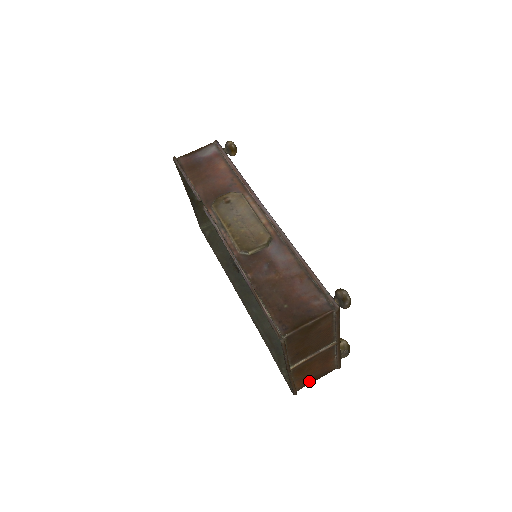
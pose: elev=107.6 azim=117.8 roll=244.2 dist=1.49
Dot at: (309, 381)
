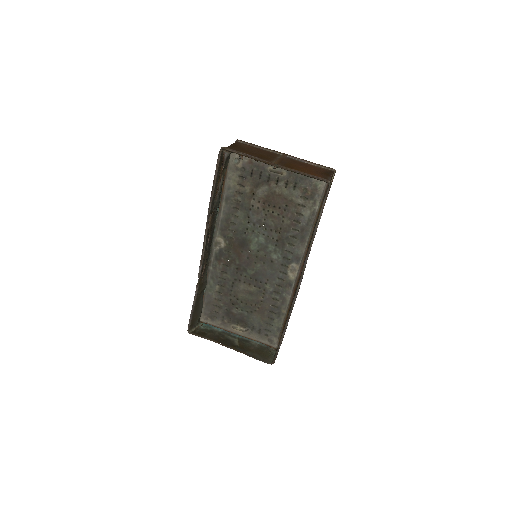
Dot at: (323, 176)
